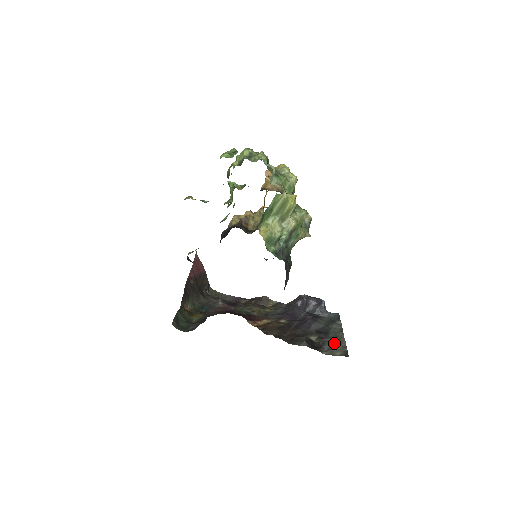
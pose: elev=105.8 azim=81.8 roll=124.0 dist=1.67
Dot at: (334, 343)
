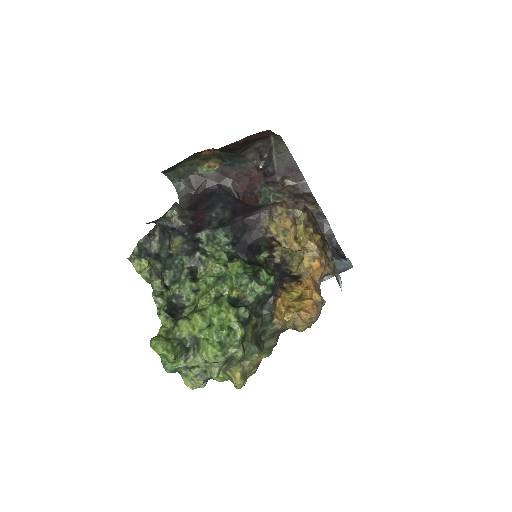
Dot at: occluded
